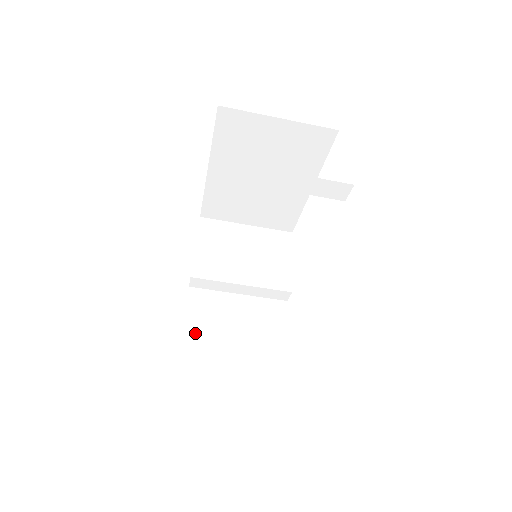
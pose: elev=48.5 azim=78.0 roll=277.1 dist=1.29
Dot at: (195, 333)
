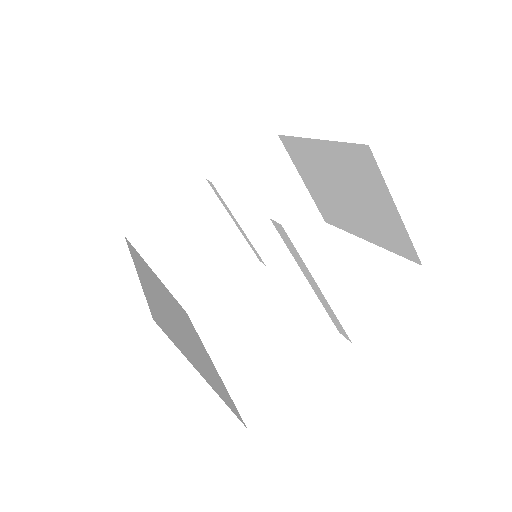
Dot at: (171, 219)
